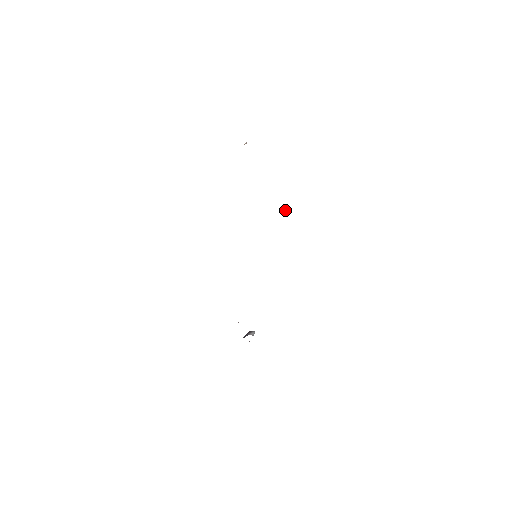
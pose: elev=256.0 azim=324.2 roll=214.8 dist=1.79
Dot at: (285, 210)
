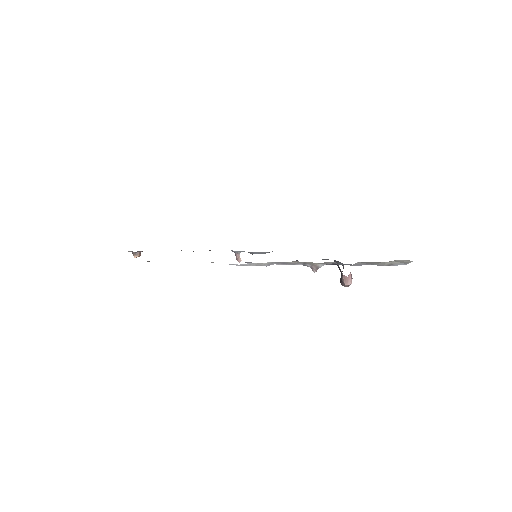
Dot at: (239, 258)
